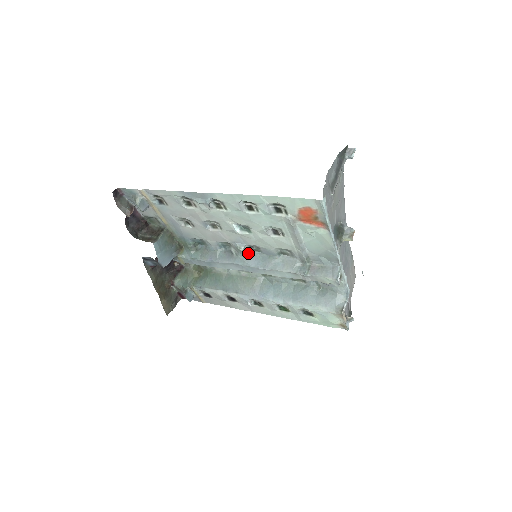
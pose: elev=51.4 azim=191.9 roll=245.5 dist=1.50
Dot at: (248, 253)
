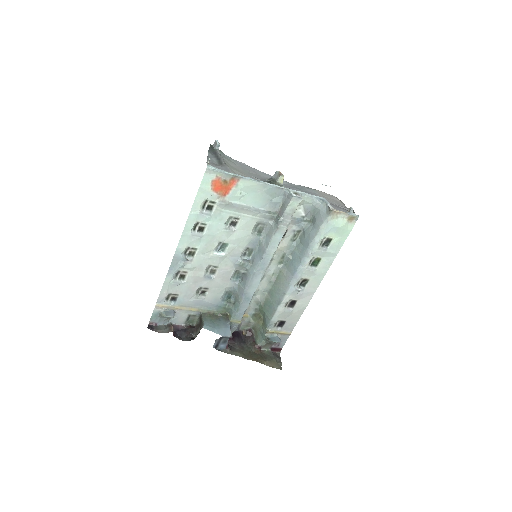
Dot at: (250, 261)
